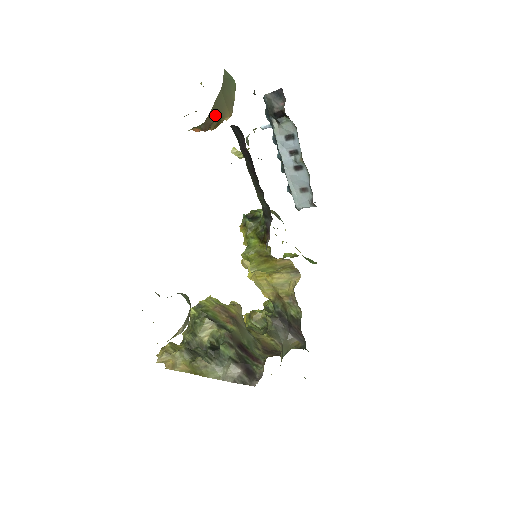
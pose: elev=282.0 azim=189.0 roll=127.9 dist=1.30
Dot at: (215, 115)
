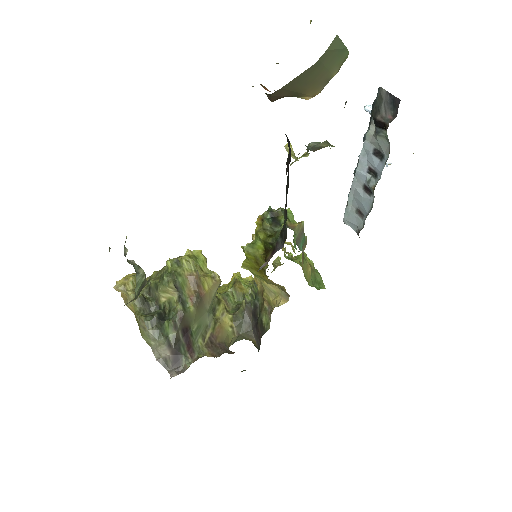
Dot at: (291, 90)
